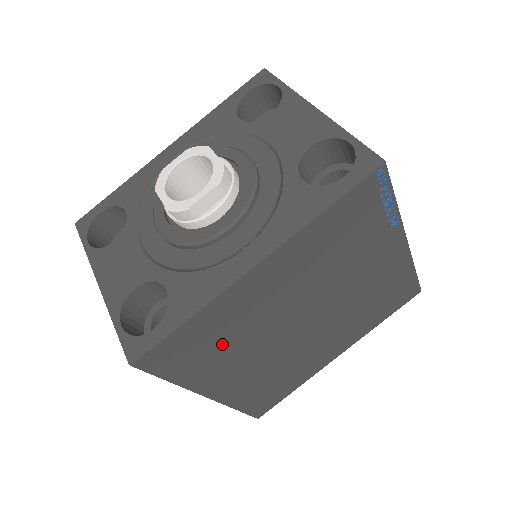
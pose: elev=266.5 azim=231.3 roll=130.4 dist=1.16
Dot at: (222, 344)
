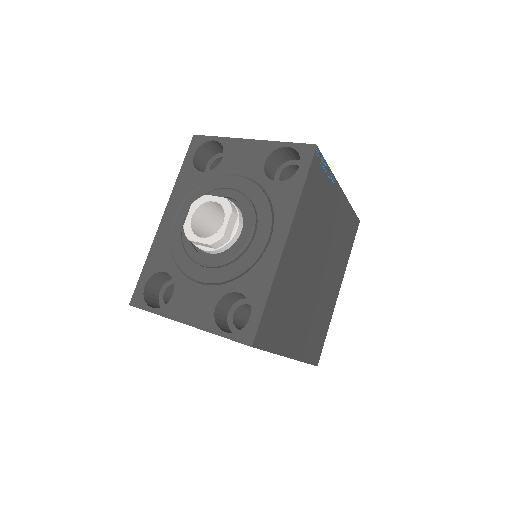
Dot at: (286, 309)
